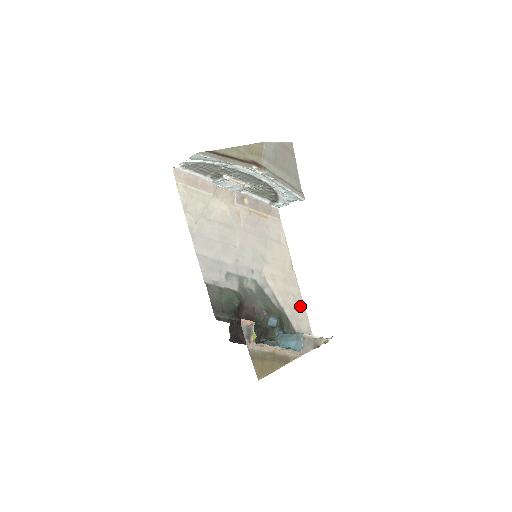
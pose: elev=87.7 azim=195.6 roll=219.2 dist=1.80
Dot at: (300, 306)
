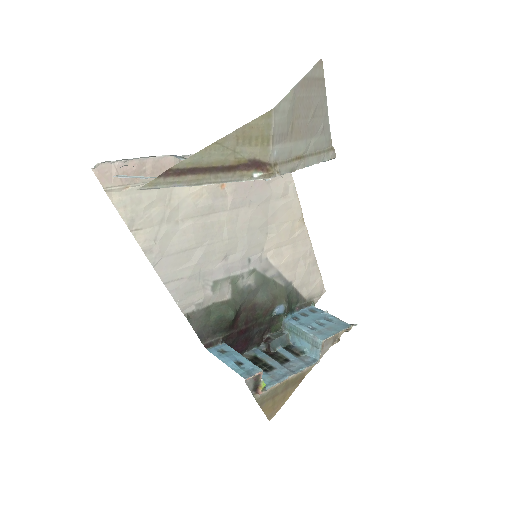
Dot at: (312, 267)
